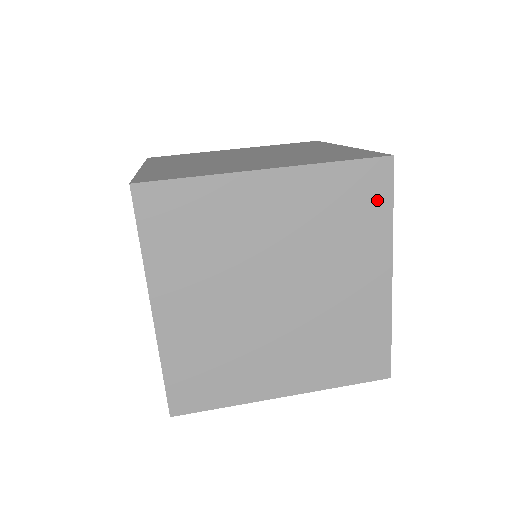
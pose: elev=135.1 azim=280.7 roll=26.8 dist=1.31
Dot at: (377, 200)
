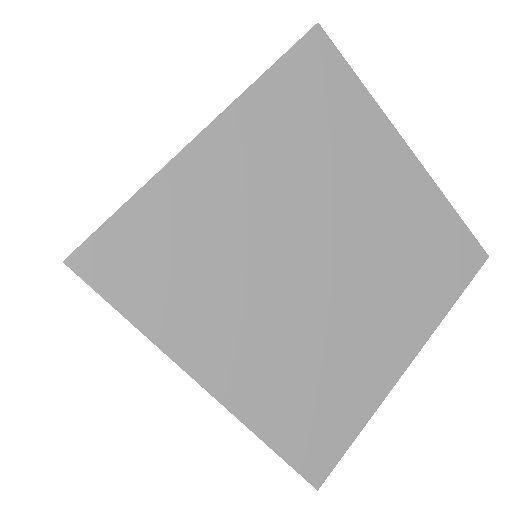
Dot at: (338, 82)
